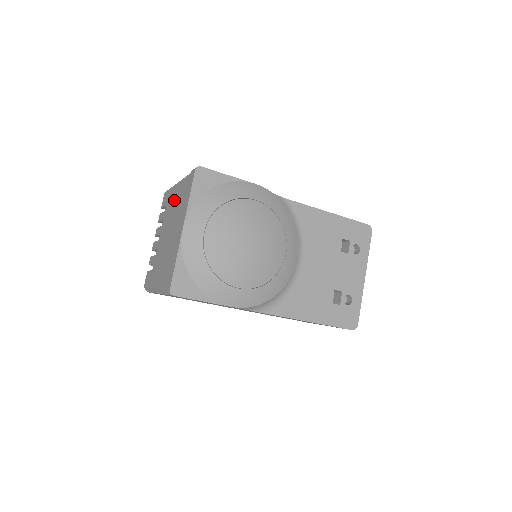
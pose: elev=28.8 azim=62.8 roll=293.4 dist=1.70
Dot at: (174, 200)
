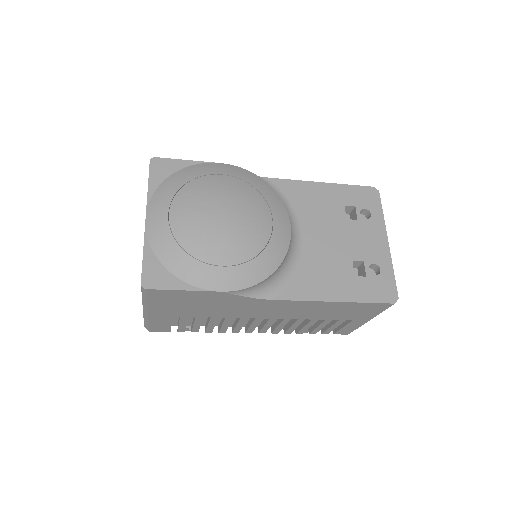
Dot at: occluded
